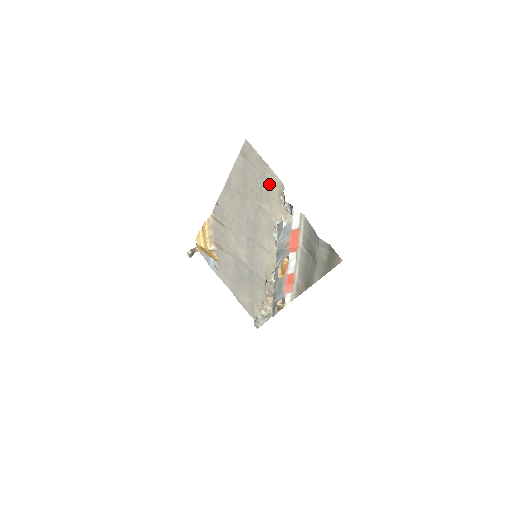
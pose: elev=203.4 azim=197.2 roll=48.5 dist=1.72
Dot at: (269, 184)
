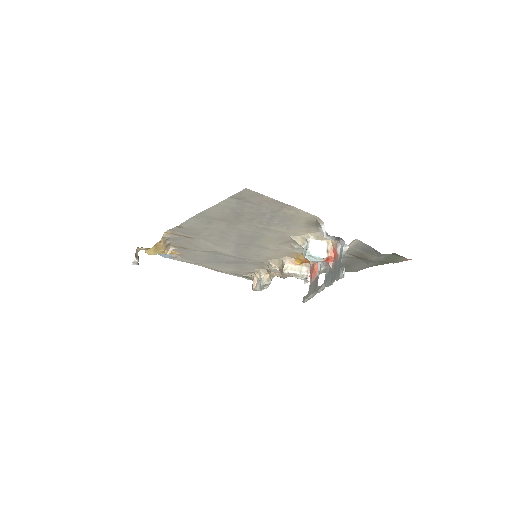
Dot at: (289, 217)
